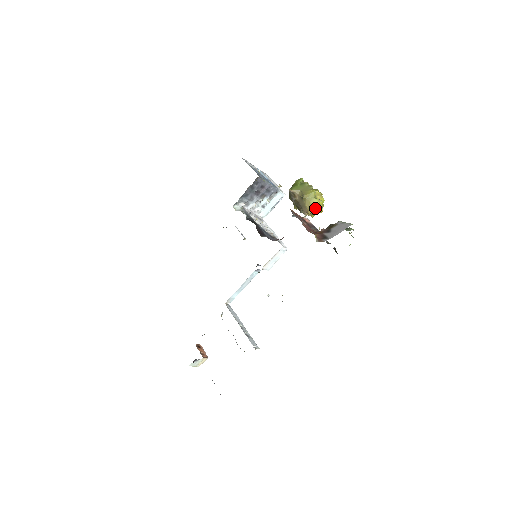
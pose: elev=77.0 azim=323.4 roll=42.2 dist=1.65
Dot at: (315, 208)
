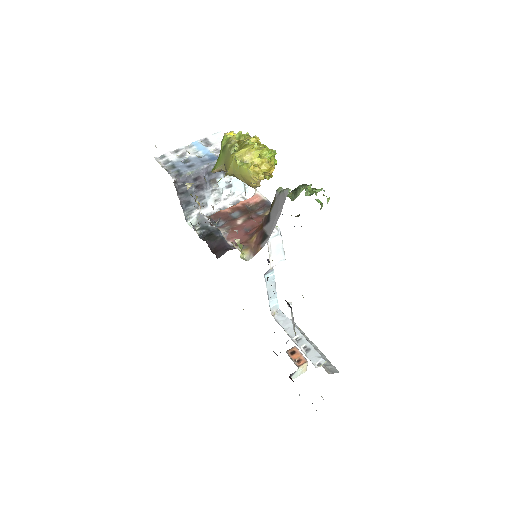
Dot at: (251, 178)
